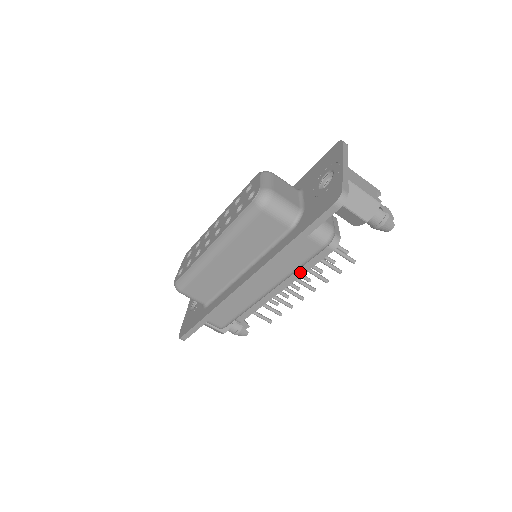
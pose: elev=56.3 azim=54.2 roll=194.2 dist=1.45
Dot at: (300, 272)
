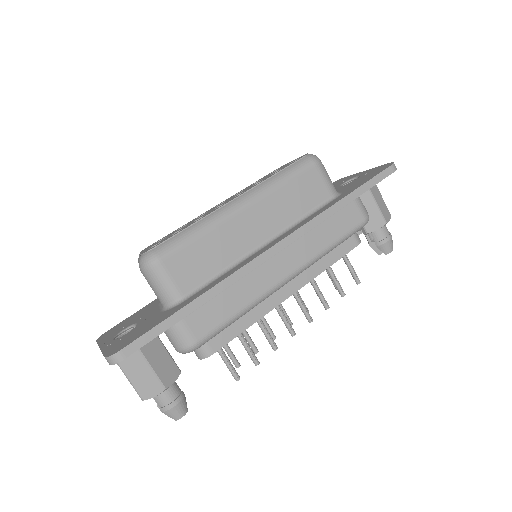
Dot at: (320, 268)
